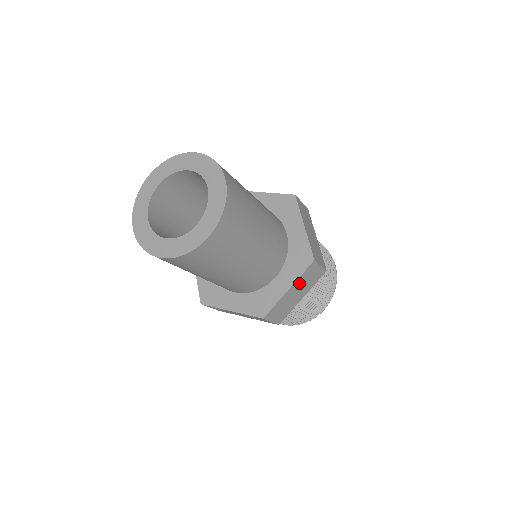
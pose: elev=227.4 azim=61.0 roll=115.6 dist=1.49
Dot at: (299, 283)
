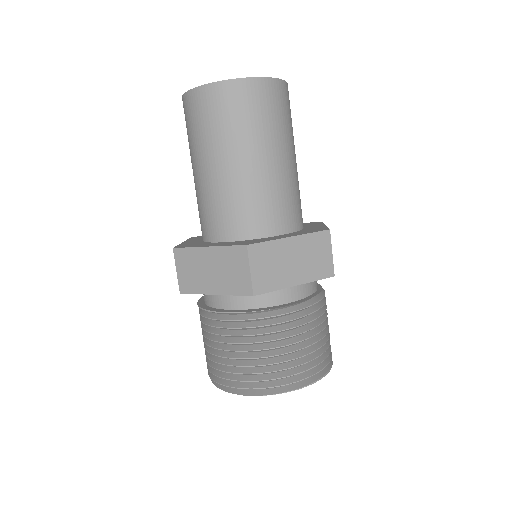
Dot at: (303, 246)
